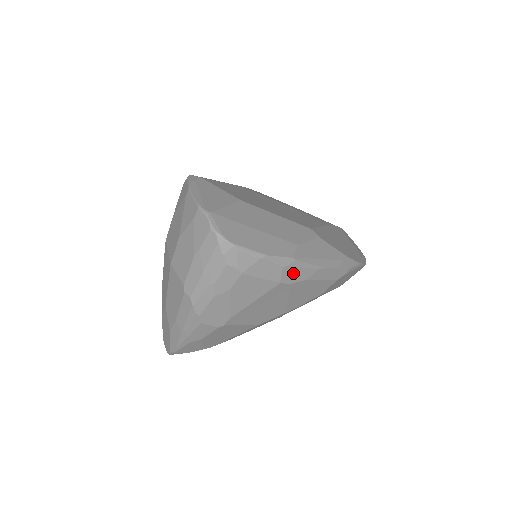
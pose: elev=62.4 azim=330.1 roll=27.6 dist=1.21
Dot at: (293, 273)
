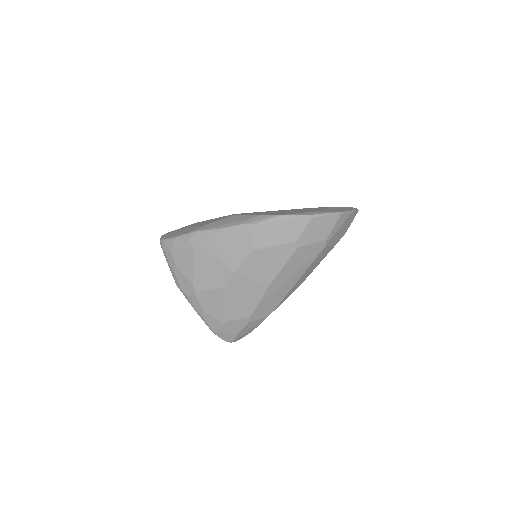
Dot at: (200, 240)
